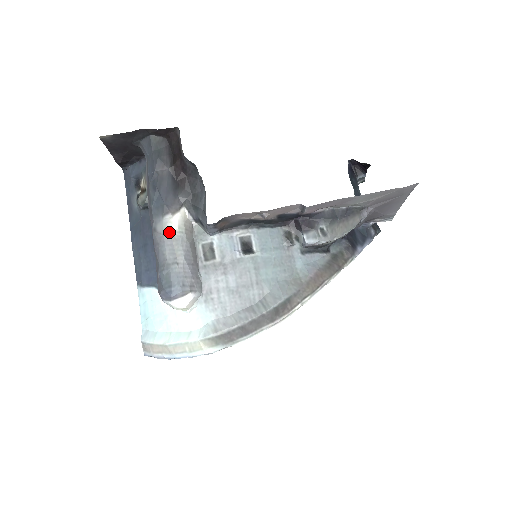
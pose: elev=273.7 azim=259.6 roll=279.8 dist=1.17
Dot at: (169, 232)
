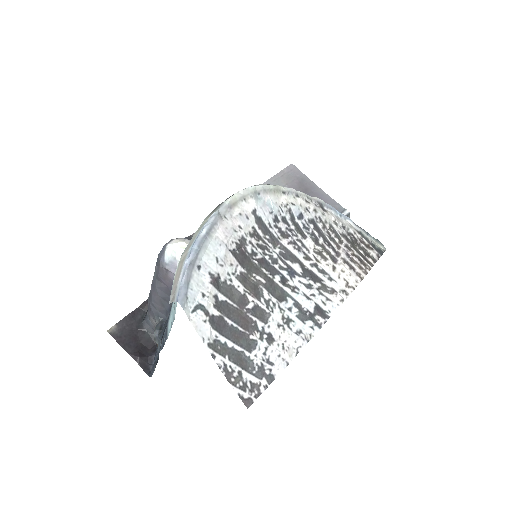
Dot at: occluded
